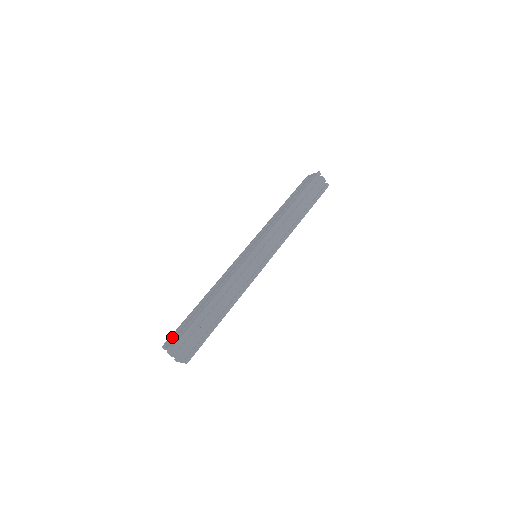
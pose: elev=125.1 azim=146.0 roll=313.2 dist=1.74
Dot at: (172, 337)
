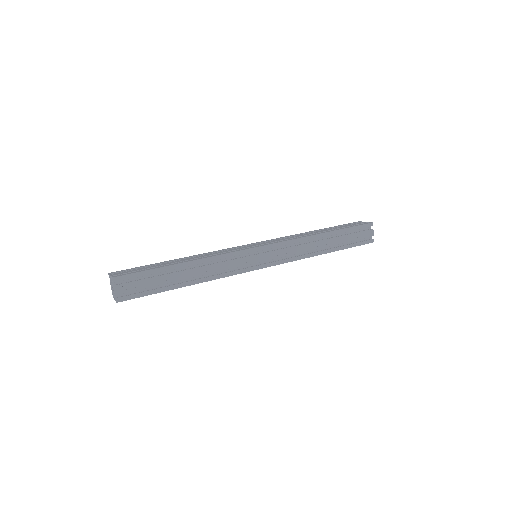
Dot at: occluded
